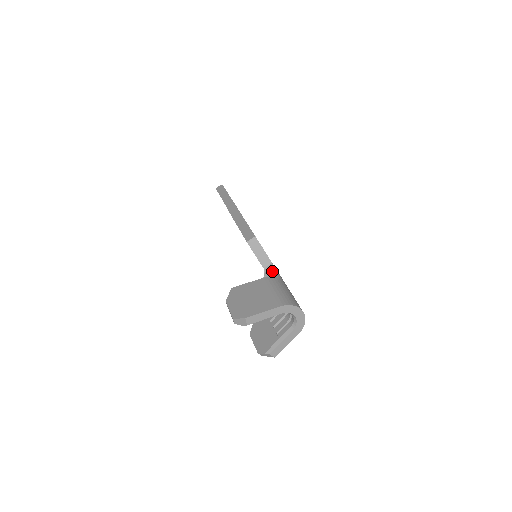
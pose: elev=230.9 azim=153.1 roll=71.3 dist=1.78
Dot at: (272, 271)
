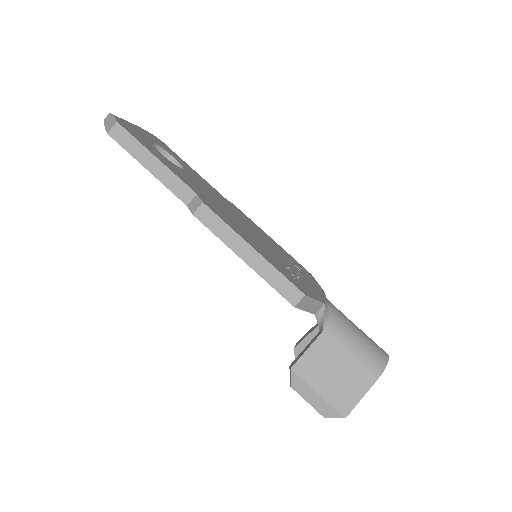
Dot at: (326, 312)
